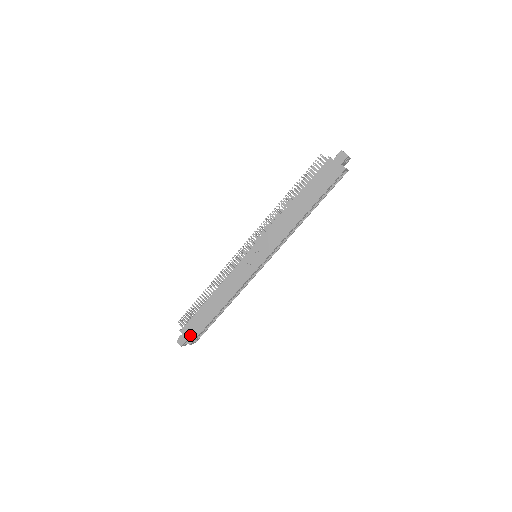
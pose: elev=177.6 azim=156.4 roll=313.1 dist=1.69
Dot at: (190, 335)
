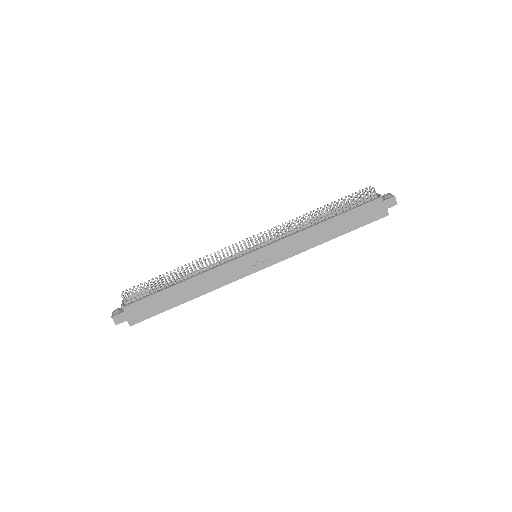
Dot at: (135, 316)
